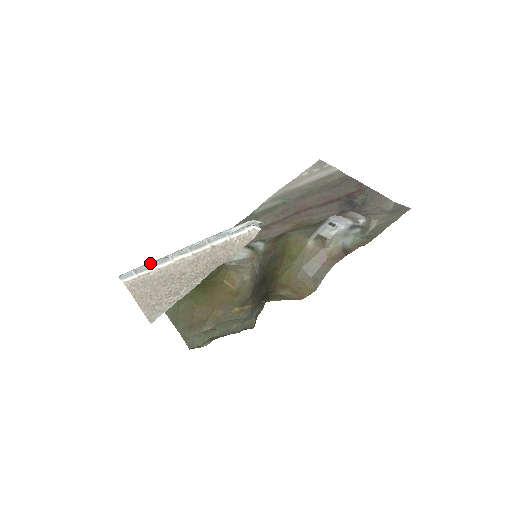
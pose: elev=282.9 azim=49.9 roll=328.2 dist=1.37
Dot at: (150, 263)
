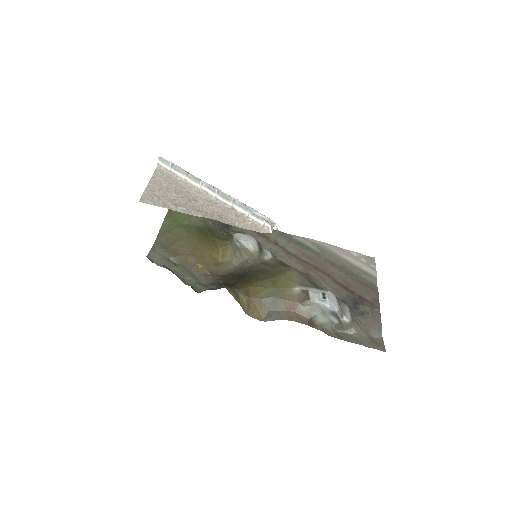
Dot at: (186, 171)
